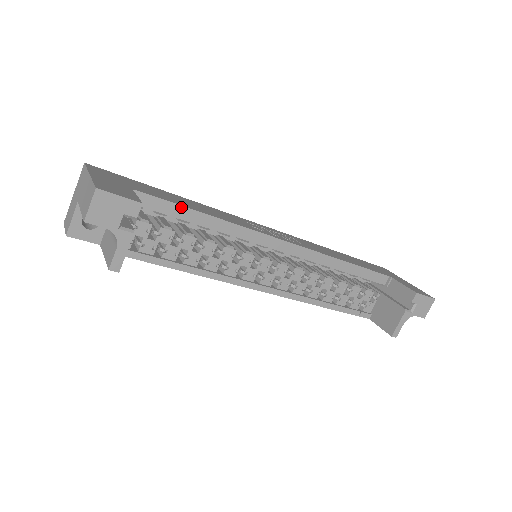
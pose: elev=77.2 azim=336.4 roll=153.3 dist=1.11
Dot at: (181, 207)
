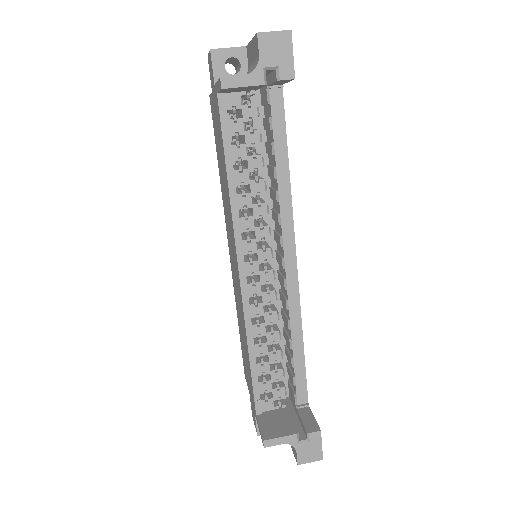
Dot at: (285, 139)
